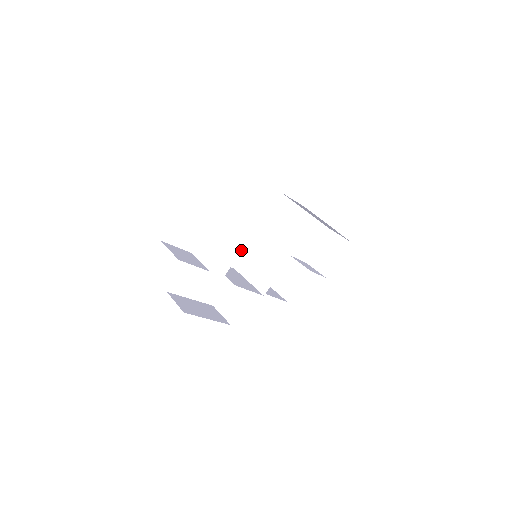
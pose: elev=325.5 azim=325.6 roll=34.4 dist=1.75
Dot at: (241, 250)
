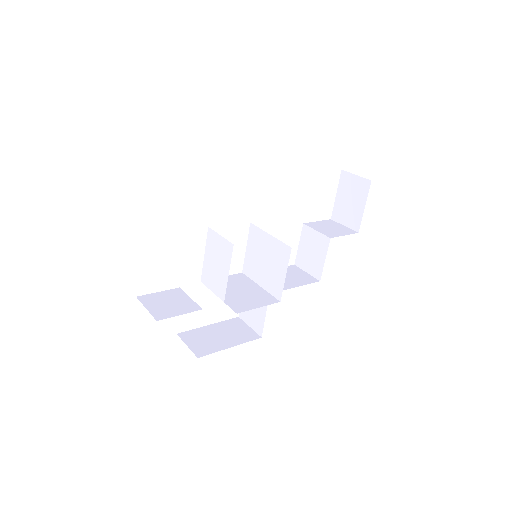
Dot at: (228, 269)
